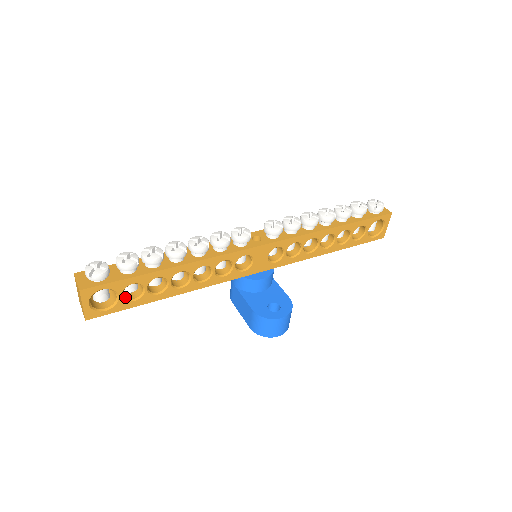
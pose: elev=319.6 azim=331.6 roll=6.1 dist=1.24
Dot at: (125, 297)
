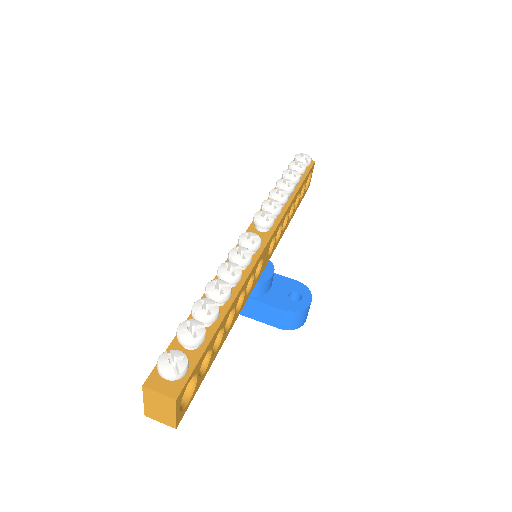
Dot at: occluded
